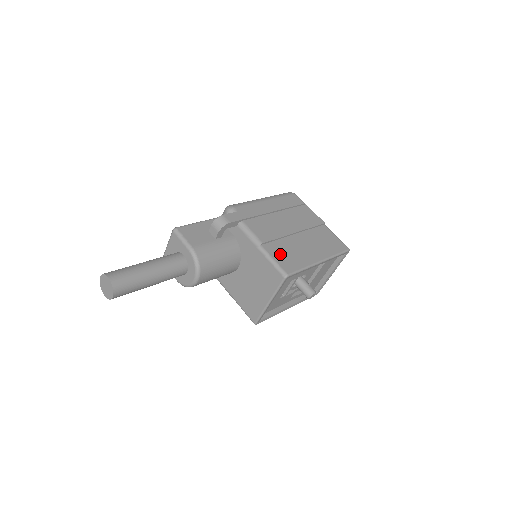
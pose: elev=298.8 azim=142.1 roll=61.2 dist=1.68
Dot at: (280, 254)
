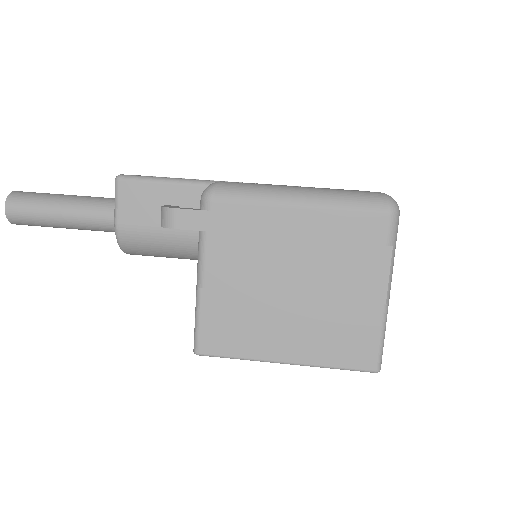
Dot at: (219, 317)
